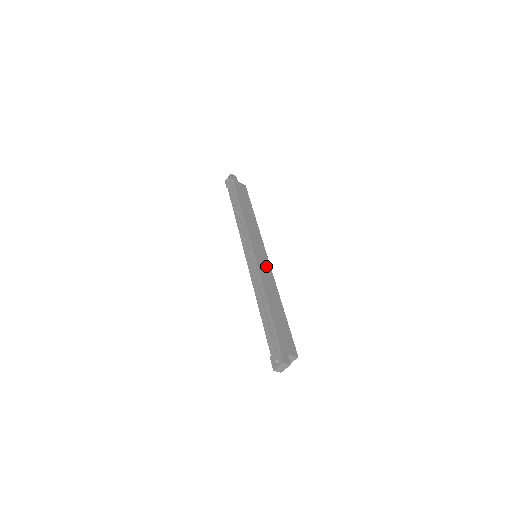
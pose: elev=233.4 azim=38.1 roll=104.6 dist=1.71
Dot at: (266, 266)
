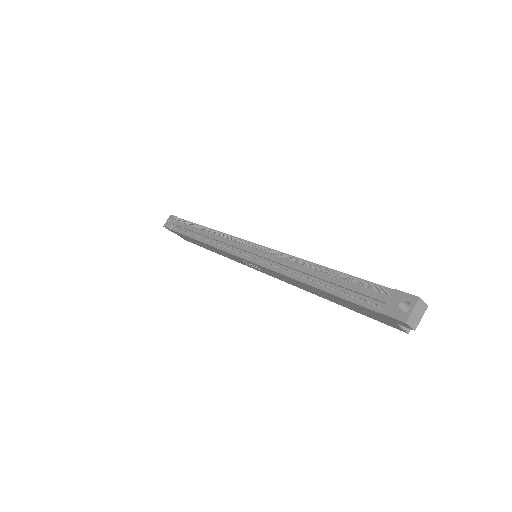
Dot at: occluded
